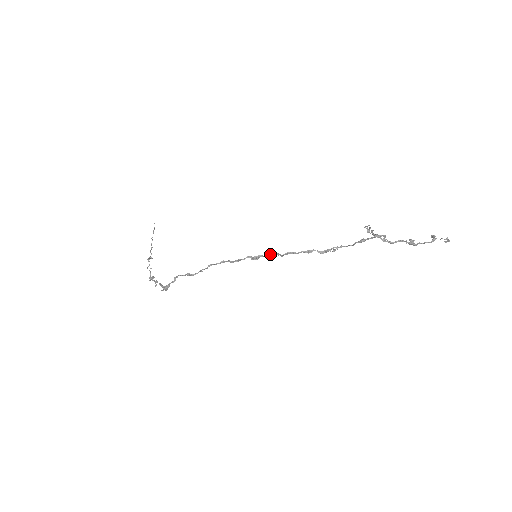
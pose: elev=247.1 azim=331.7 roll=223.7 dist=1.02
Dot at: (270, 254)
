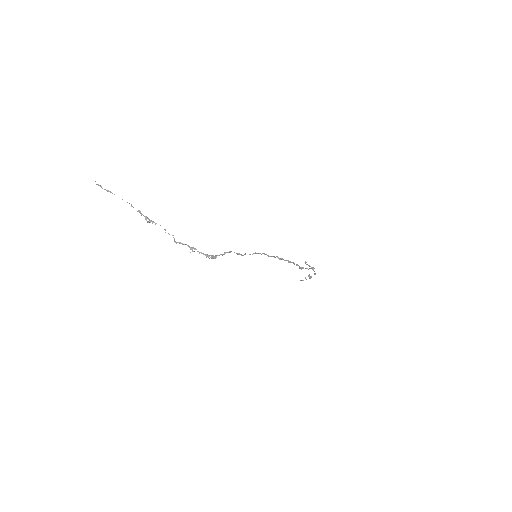
Dot at: occluded
